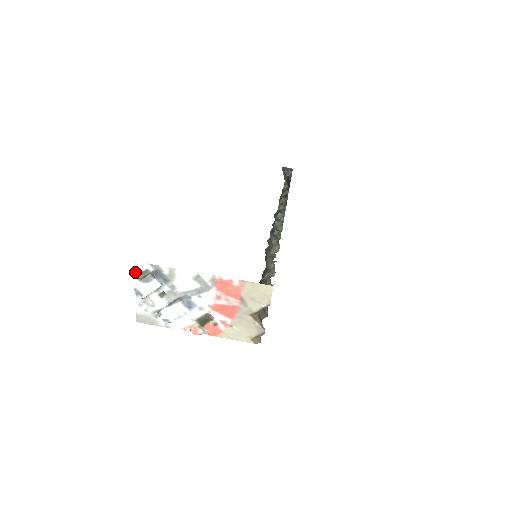
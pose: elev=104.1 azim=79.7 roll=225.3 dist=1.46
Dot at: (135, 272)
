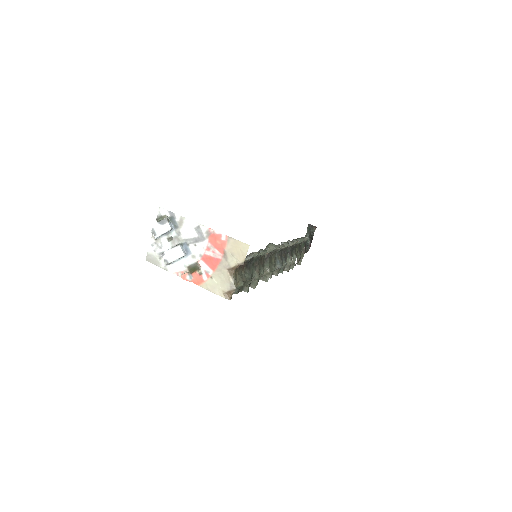
Dot at: (157, 216)
